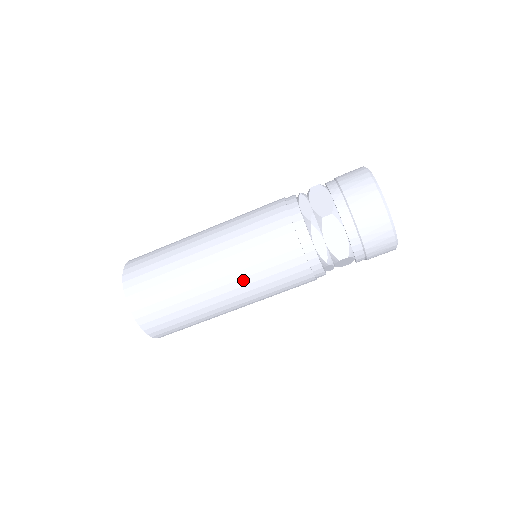
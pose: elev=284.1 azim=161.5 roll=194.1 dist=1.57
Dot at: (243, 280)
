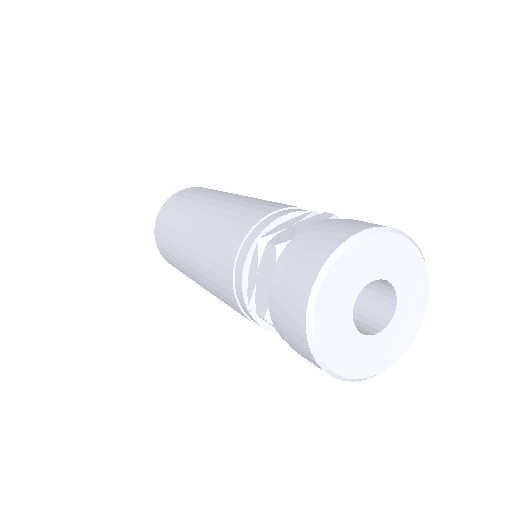
Dot at: (197, 255)
